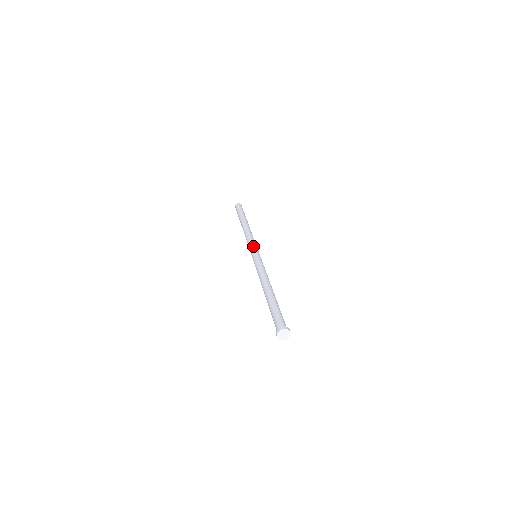
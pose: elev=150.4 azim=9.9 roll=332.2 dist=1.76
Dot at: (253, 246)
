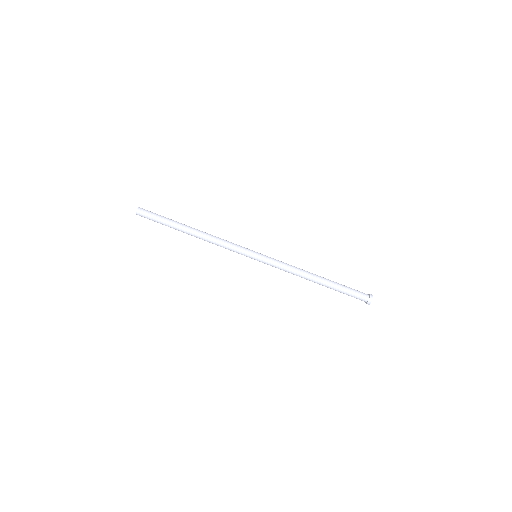
Dot at: (243, 252)
